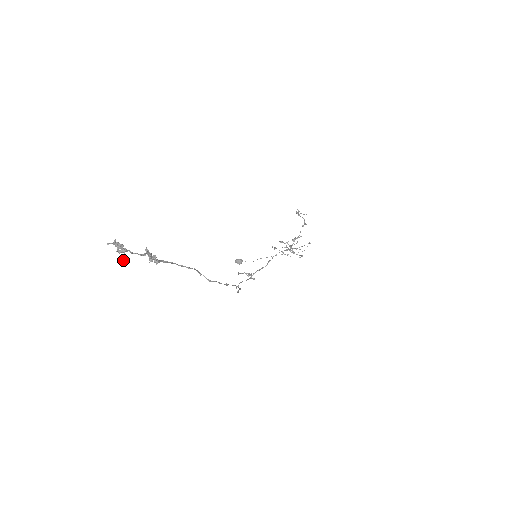
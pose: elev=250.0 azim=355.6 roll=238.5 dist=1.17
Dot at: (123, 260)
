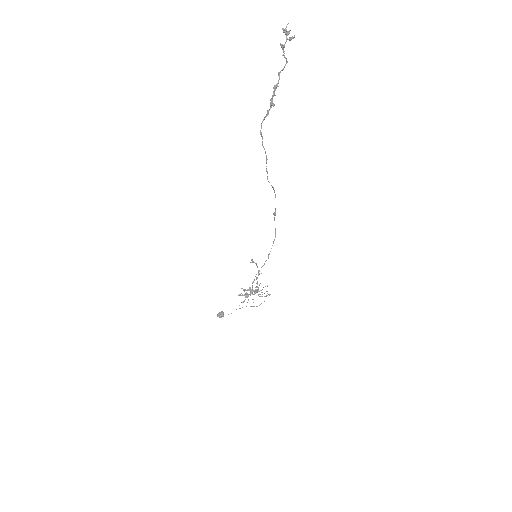
Dot at: (293, 37)
